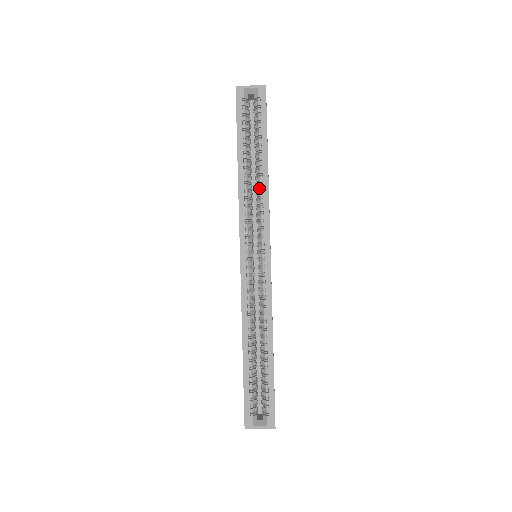
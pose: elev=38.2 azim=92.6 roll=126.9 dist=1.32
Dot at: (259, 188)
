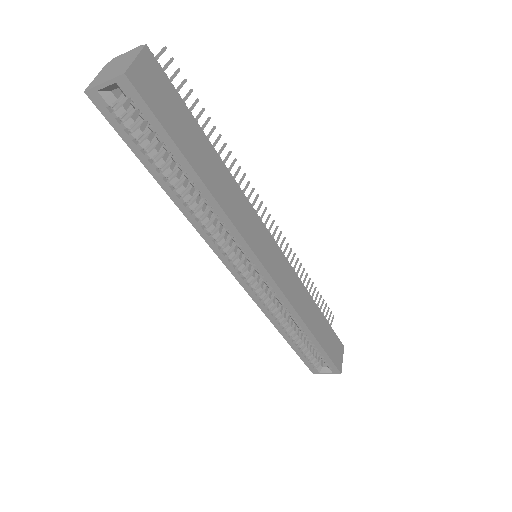
Dot at: occluded
